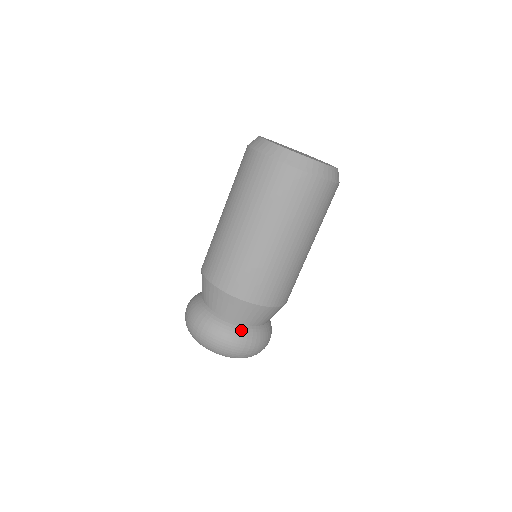
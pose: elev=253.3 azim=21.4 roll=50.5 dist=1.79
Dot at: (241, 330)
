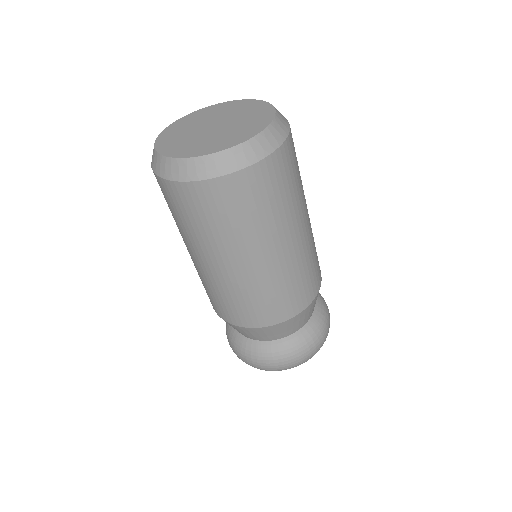
Dot at: (262, 349)
